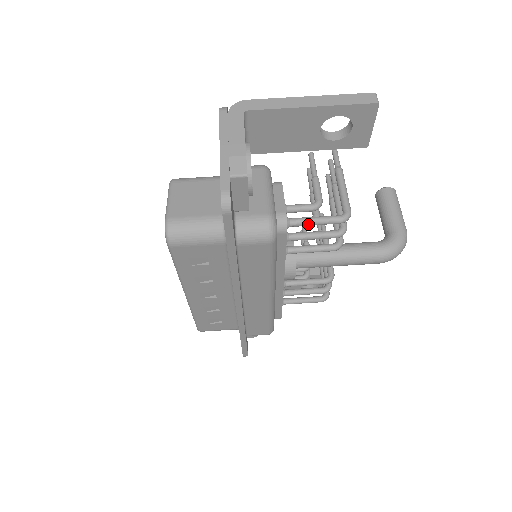
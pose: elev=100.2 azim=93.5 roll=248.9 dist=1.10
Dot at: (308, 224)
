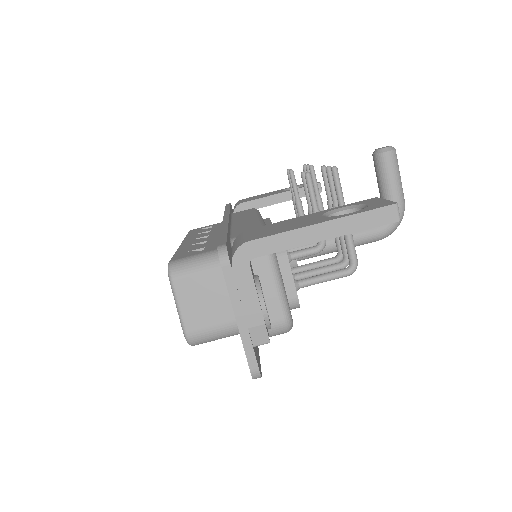
Dot at: occluded
